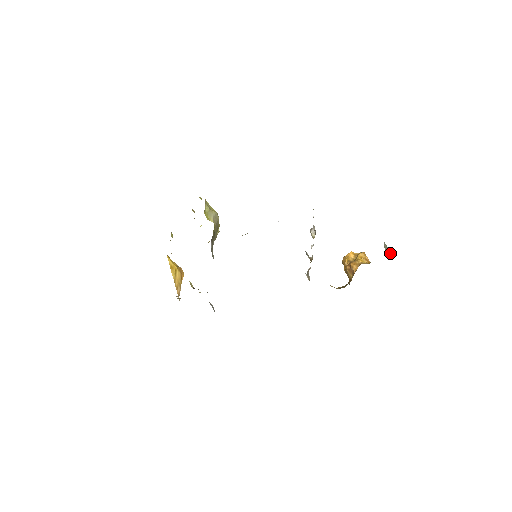
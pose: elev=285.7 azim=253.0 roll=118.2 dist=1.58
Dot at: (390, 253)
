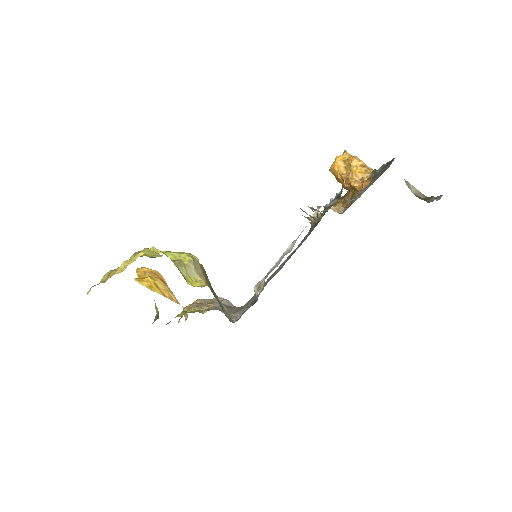
Dot at: (419, 193)
